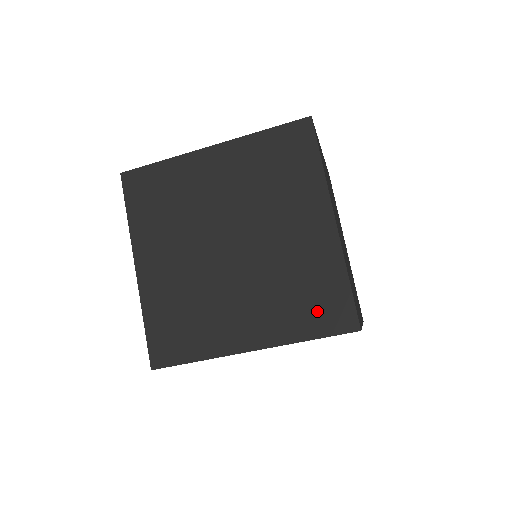
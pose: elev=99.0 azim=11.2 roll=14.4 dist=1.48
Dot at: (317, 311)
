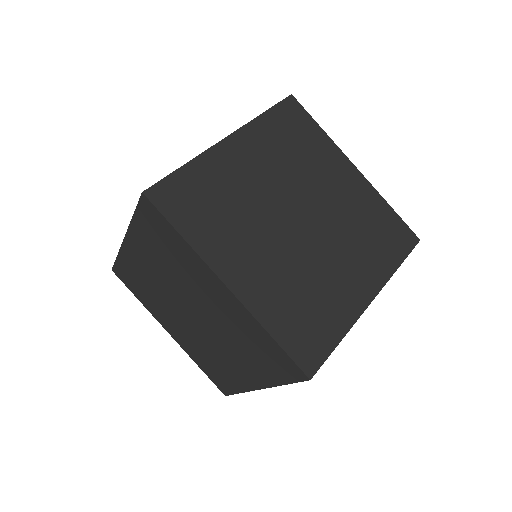
Dot at: (300, 329)
